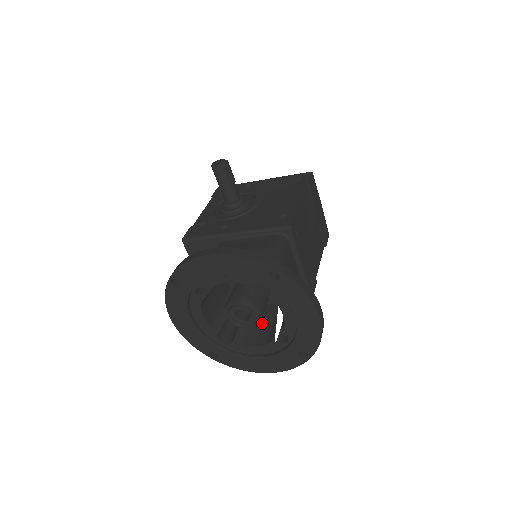
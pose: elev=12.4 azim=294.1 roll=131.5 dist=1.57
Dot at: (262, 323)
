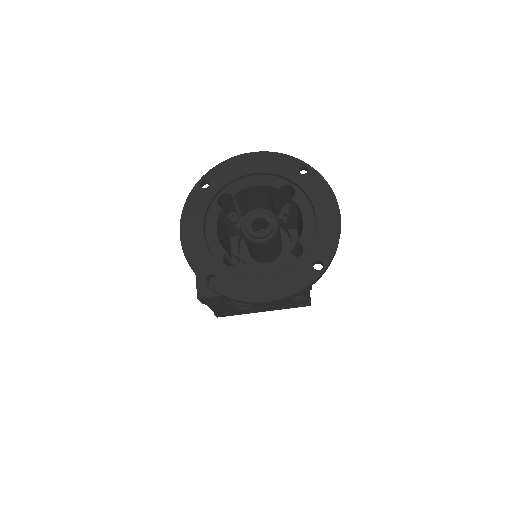
Dot at: occluded
